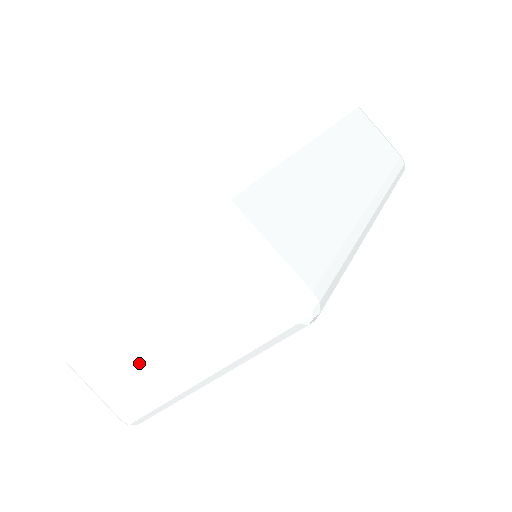
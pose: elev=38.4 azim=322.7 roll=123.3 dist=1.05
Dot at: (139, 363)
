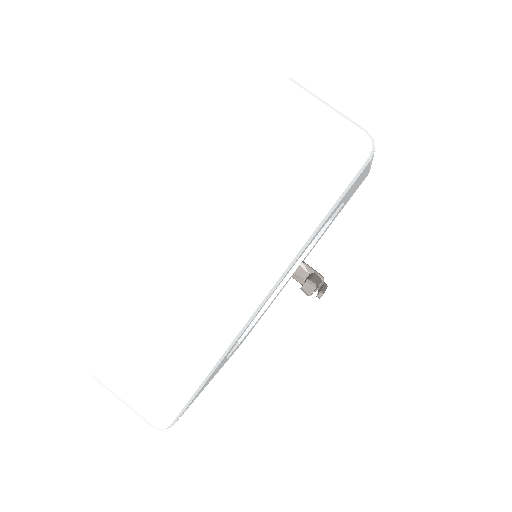
Dot at: occluded
